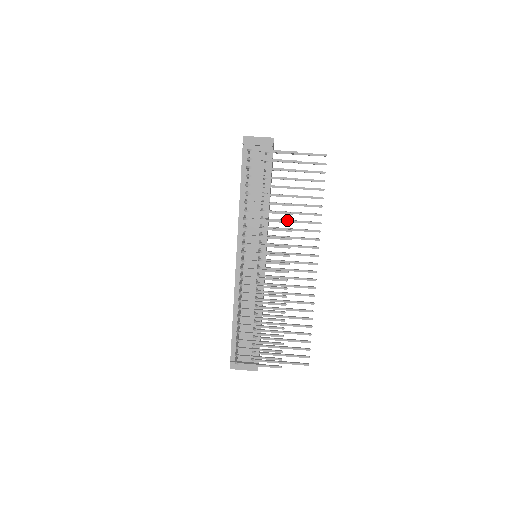
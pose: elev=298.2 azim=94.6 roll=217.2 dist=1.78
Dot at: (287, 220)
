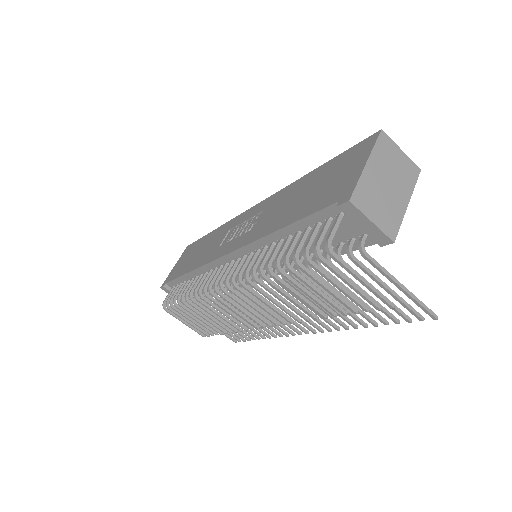
Dot at: (311, 300)
